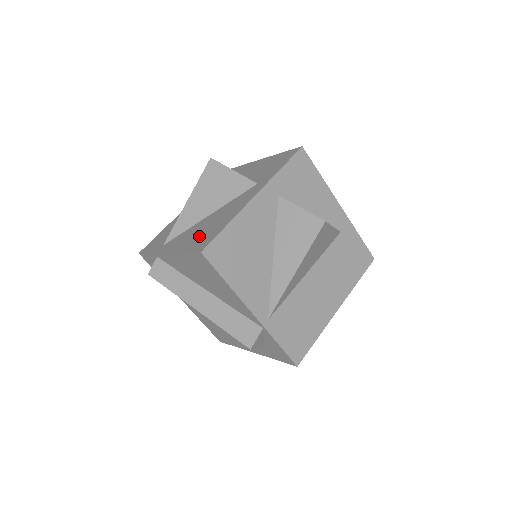
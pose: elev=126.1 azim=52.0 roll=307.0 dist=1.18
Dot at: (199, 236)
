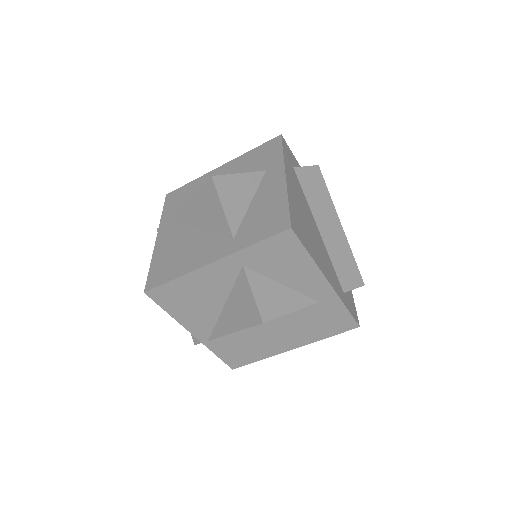
Dot at: (167, 258)
